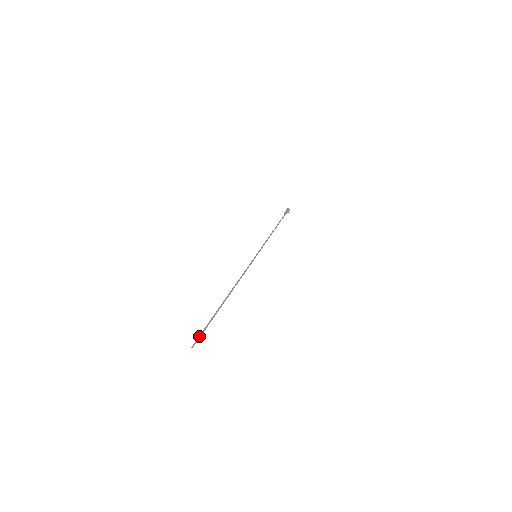
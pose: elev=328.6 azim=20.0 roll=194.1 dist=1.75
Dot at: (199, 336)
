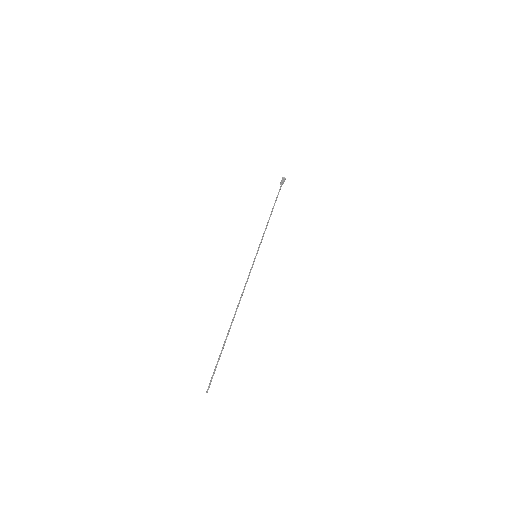
Dot at: (211, 378)
